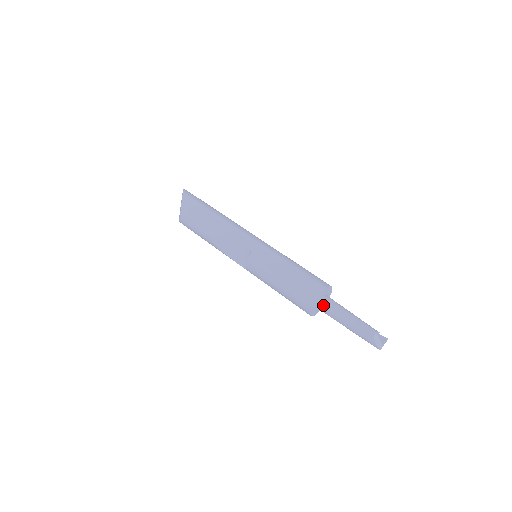
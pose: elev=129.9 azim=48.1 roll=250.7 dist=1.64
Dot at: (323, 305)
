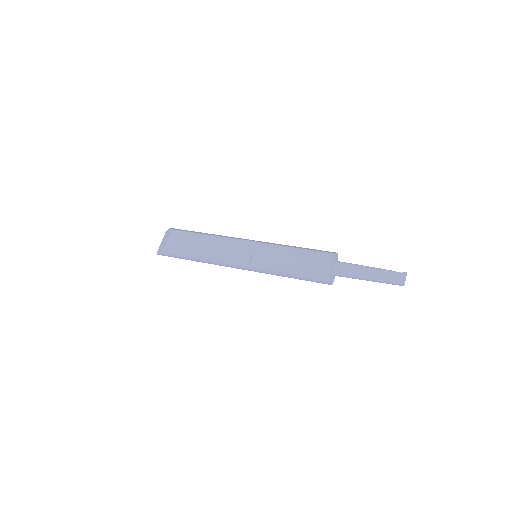
Dot at: (339, 263)
